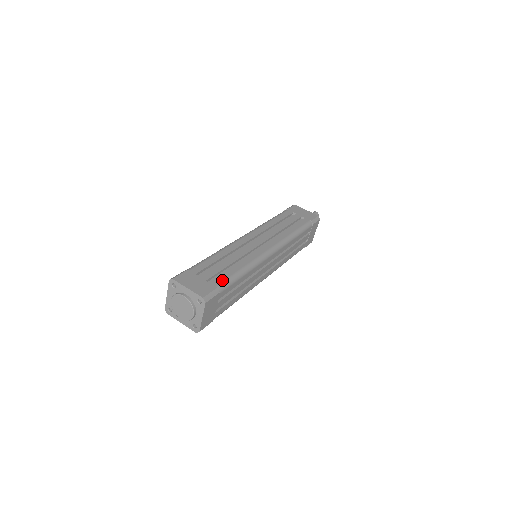
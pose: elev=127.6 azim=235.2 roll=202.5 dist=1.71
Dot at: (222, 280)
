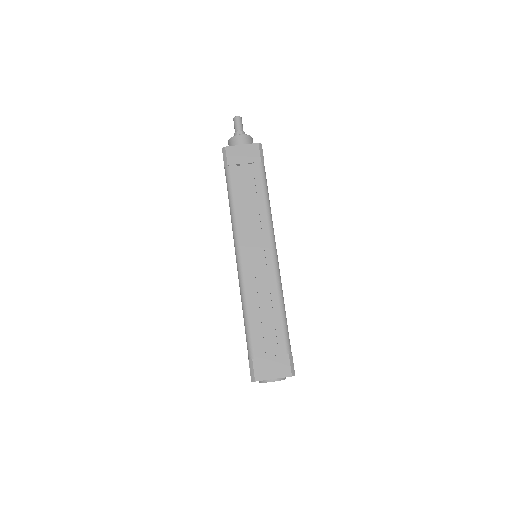
Dot at: (283, 341)
